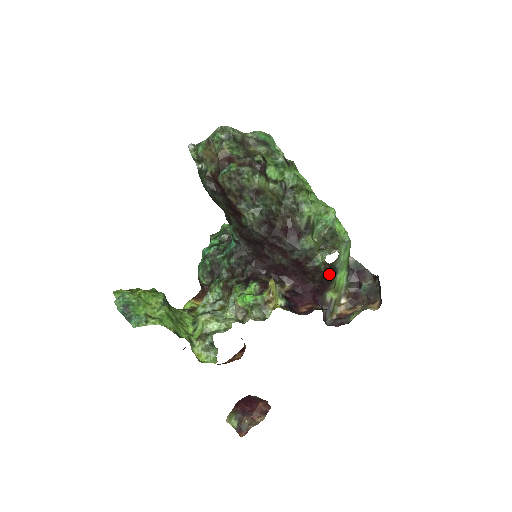
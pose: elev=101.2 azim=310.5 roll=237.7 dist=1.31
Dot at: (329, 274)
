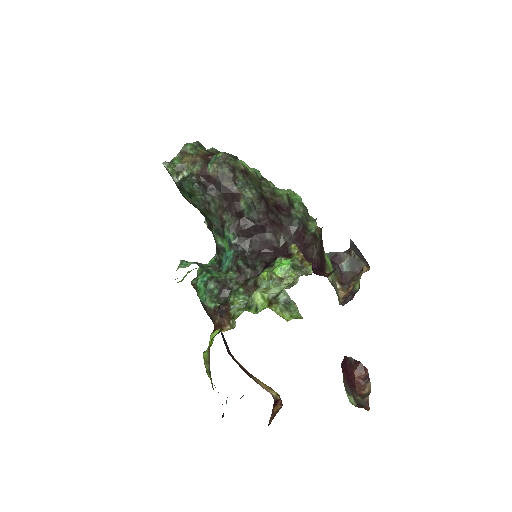
Dot at: (322, 247)
